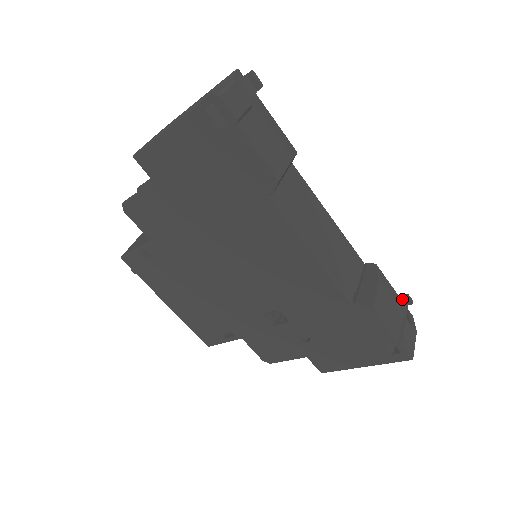
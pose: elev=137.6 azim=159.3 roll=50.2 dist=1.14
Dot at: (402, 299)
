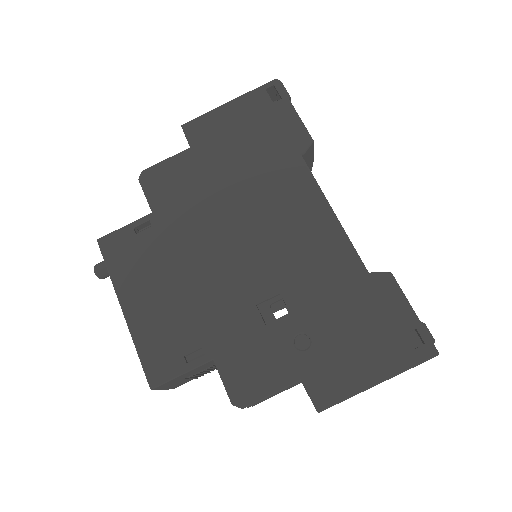
Dot at: occluded
